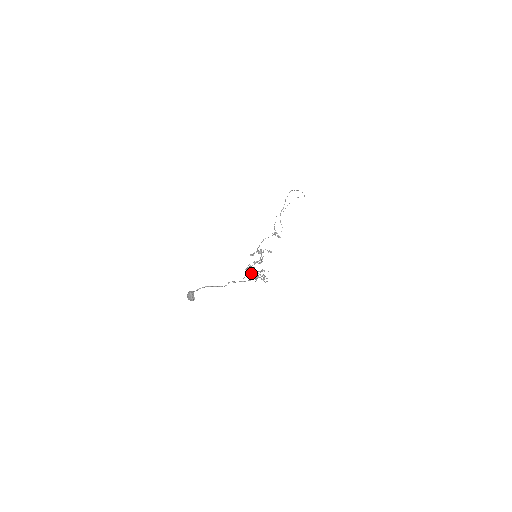
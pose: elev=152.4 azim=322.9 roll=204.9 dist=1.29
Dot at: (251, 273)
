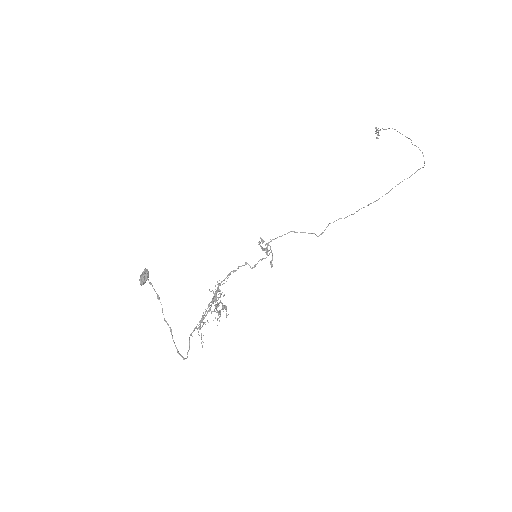
Dot at: (202, 319)
